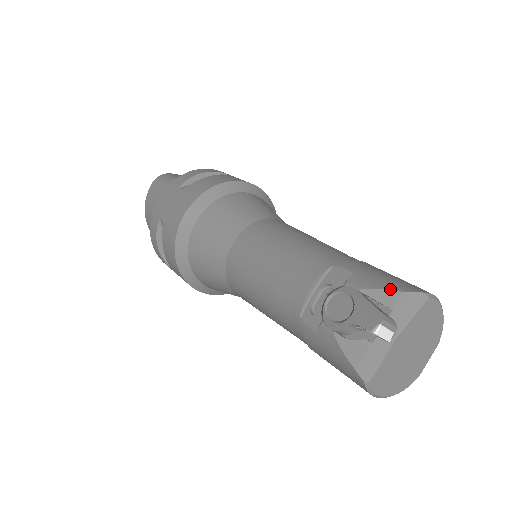
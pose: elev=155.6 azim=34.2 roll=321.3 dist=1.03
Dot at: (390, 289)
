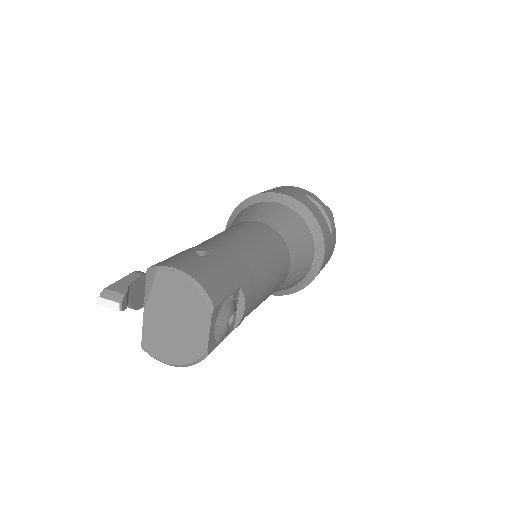
Dot at: occluded
